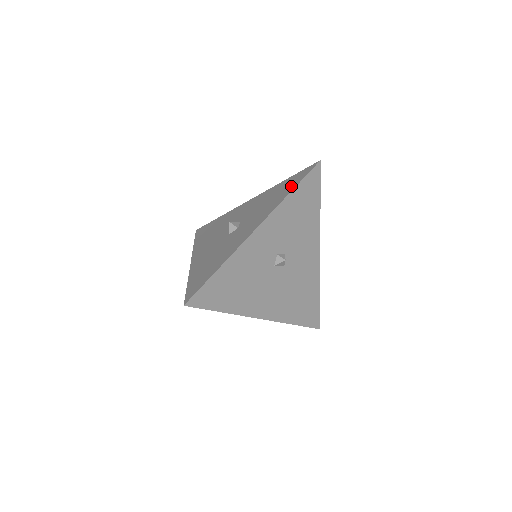
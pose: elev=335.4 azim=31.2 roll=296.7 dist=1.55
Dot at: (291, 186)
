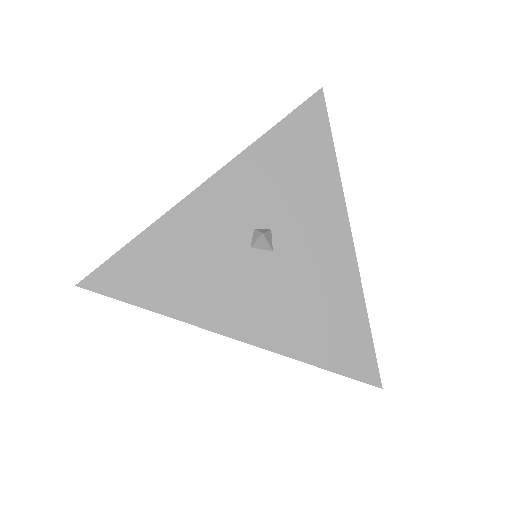
Dot at: occluded
